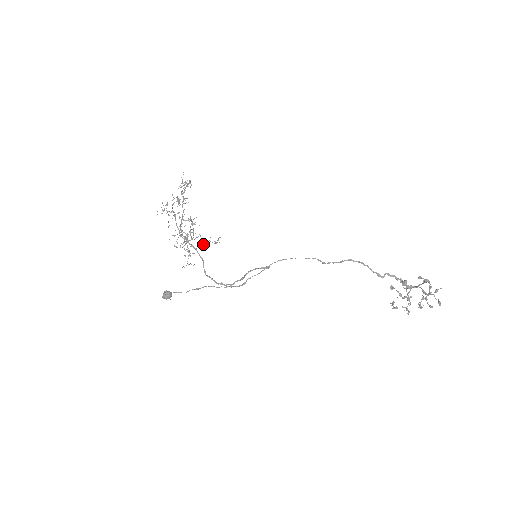
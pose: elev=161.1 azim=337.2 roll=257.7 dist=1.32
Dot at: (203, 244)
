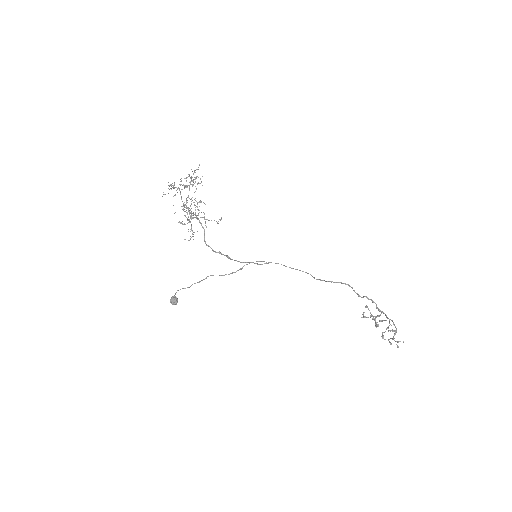
Dot at: occluded
